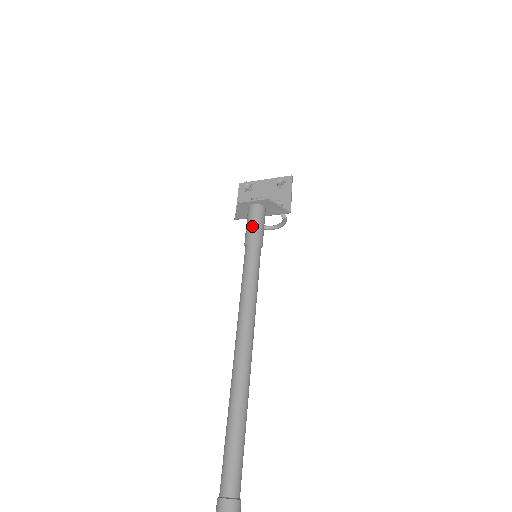
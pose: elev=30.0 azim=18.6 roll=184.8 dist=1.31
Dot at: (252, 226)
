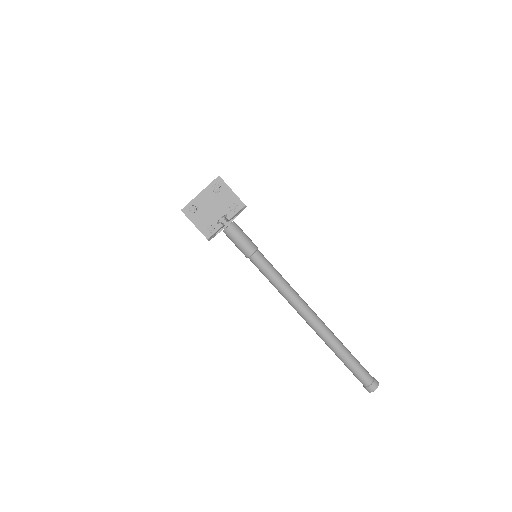
Dot at: (243, 243)
